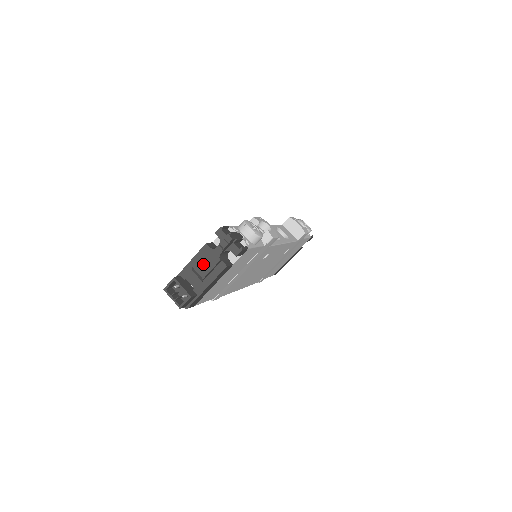
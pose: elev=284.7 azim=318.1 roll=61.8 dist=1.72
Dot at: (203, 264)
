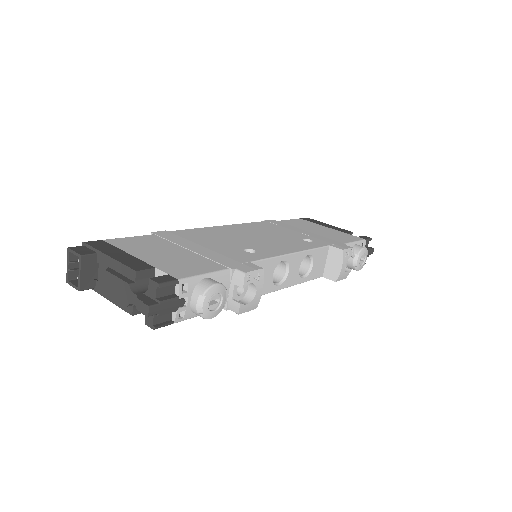
Dot at: (114, 284)
